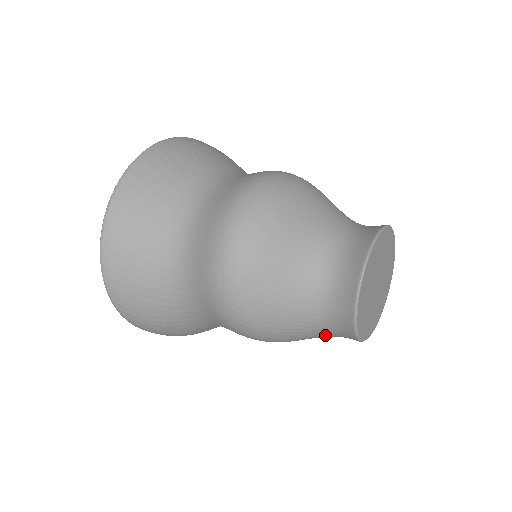
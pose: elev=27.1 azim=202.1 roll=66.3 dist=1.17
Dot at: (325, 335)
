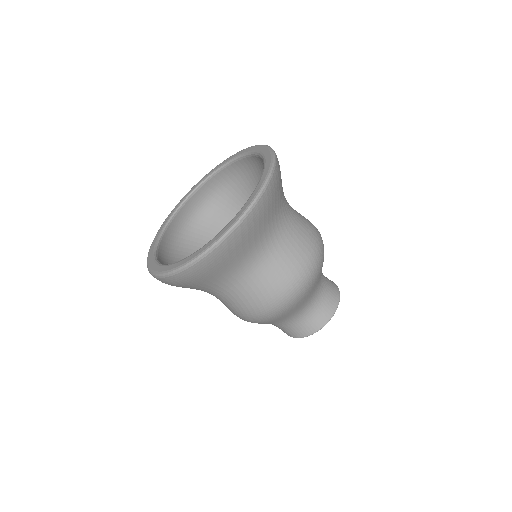
Dot at: occluded
